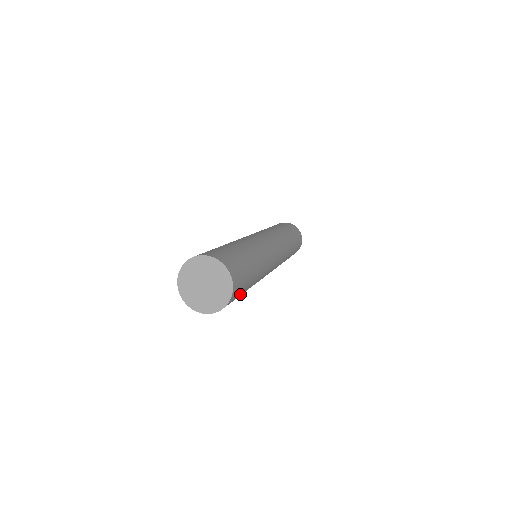
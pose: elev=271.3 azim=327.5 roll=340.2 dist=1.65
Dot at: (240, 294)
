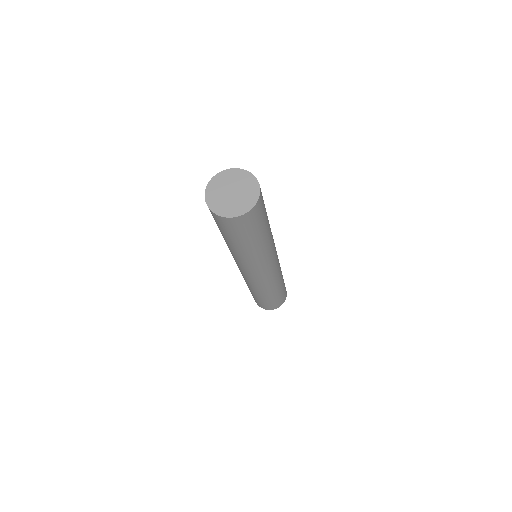
Dot at: (264, 209)
